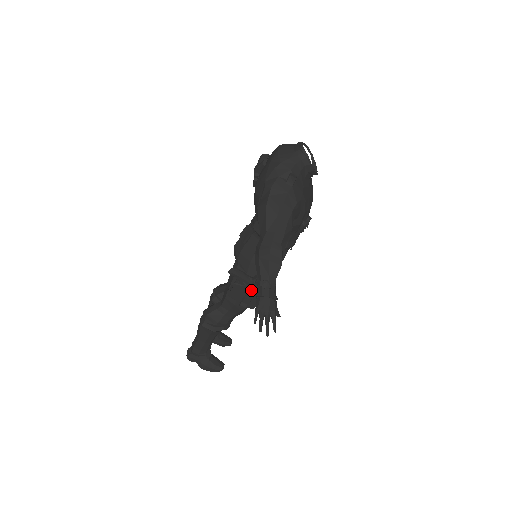
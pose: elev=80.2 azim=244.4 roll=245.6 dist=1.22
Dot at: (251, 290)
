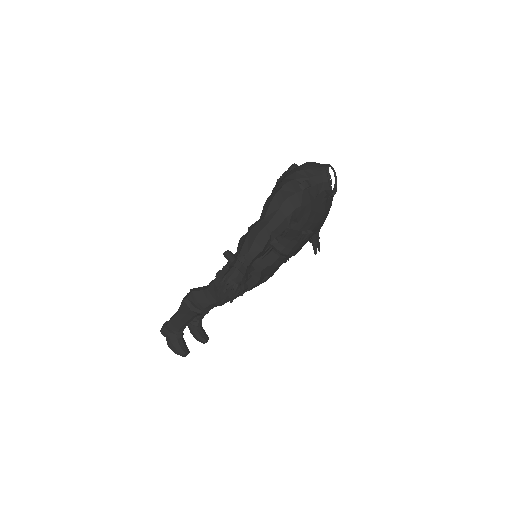
Dot at: occluded
